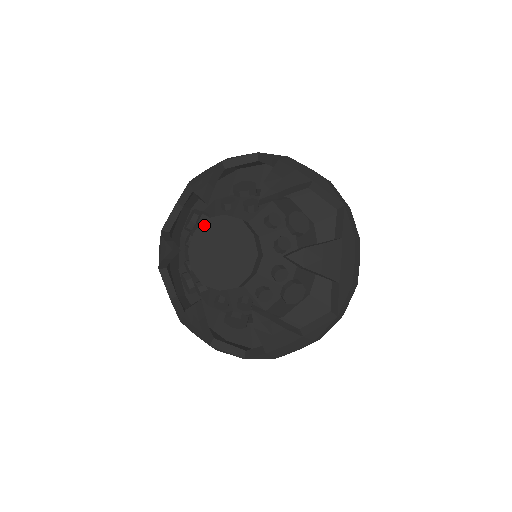
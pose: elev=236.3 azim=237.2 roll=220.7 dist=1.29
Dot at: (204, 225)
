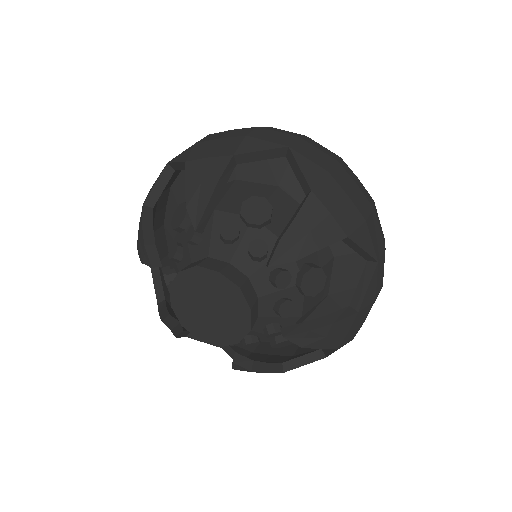
Dot at: (192, 271)
